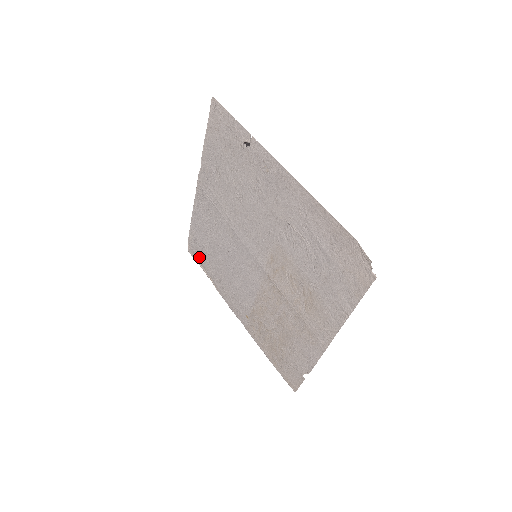
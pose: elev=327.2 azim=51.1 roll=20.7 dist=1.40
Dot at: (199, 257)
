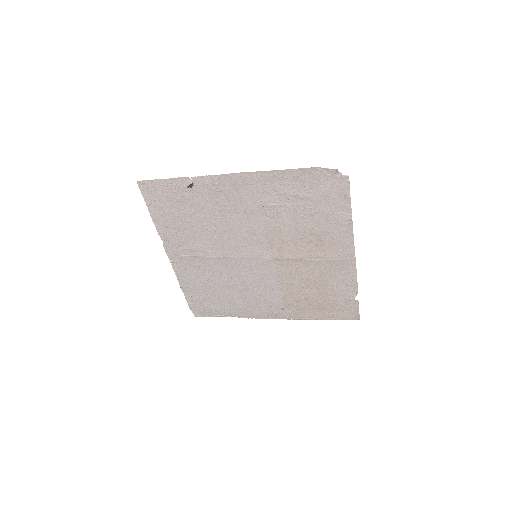
Dot at: (209, 310)
